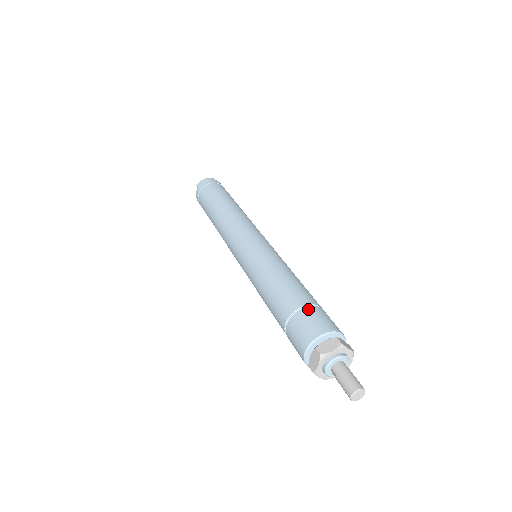
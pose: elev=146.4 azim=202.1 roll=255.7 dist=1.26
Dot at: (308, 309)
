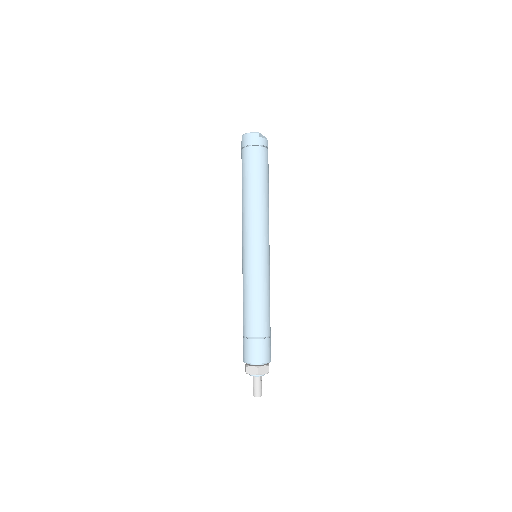
Dot at: (253, 341)
